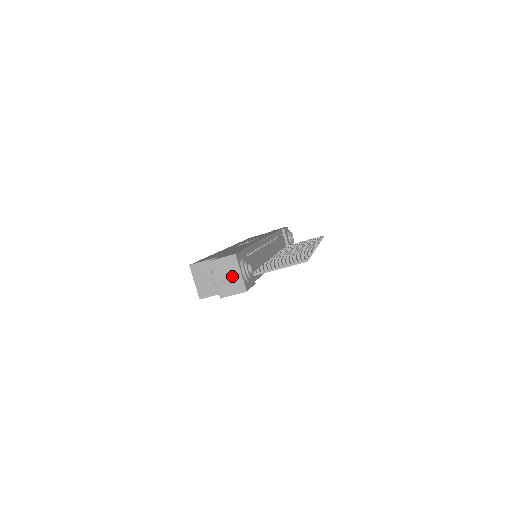
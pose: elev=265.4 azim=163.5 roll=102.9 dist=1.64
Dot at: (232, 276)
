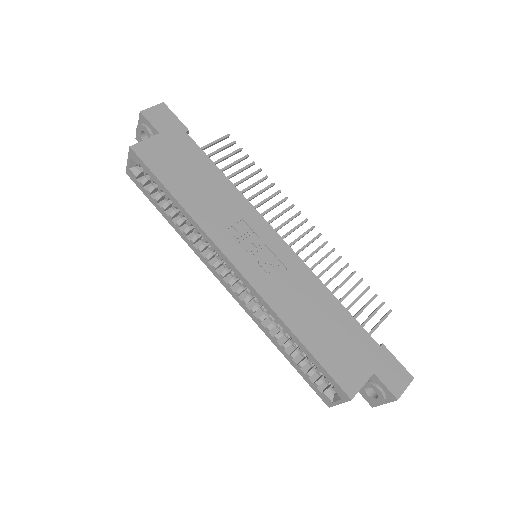
Dot at: occluded
